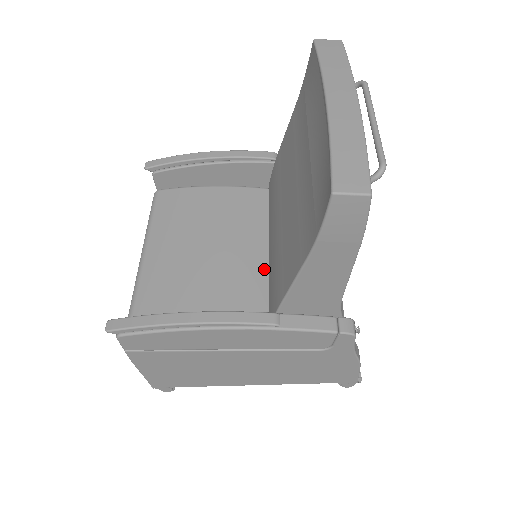
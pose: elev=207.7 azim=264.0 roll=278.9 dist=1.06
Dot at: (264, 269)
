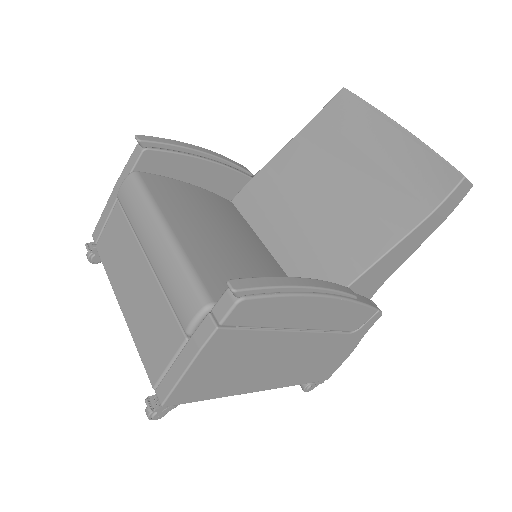
Dot at: (278, 265)
